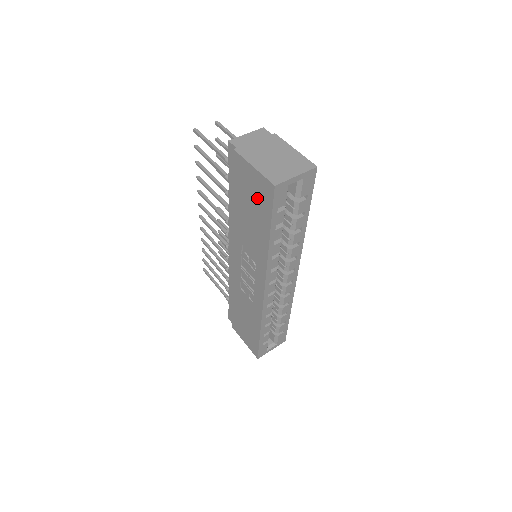
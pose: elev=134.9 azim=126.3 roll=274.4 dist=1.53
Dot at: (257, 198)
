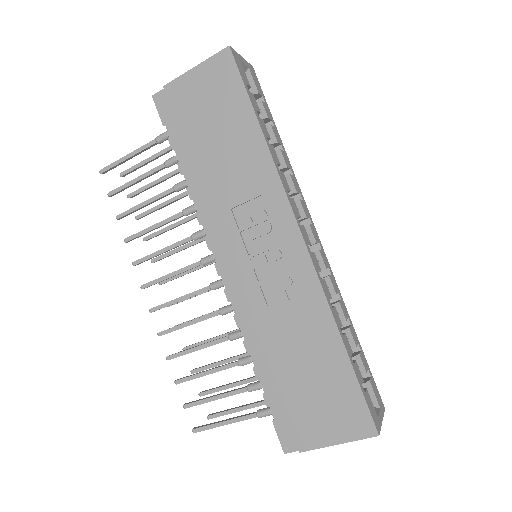
Dot at: (218, 97)
